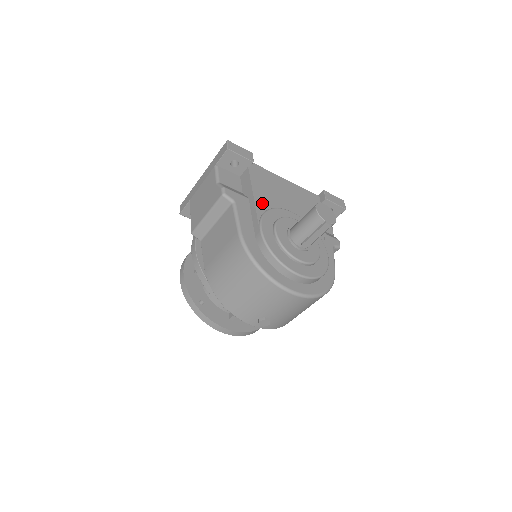
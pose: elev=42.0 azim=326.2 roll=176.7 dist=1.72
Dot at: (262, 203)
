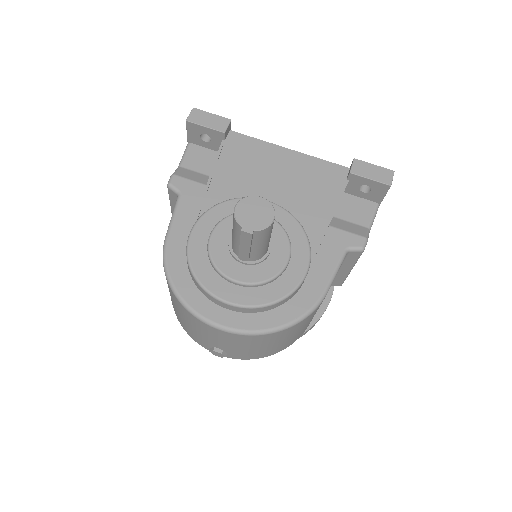
Dot at: (218, 192)
